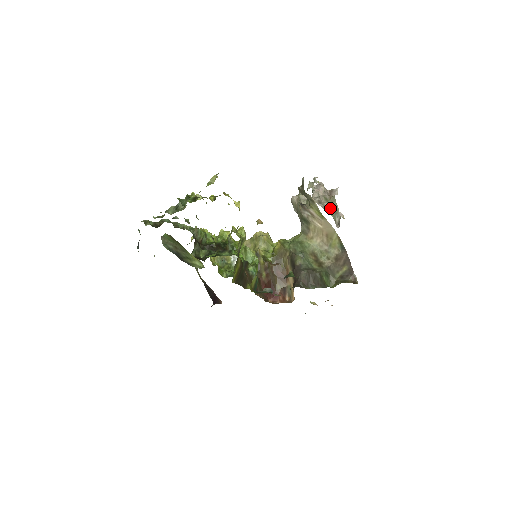
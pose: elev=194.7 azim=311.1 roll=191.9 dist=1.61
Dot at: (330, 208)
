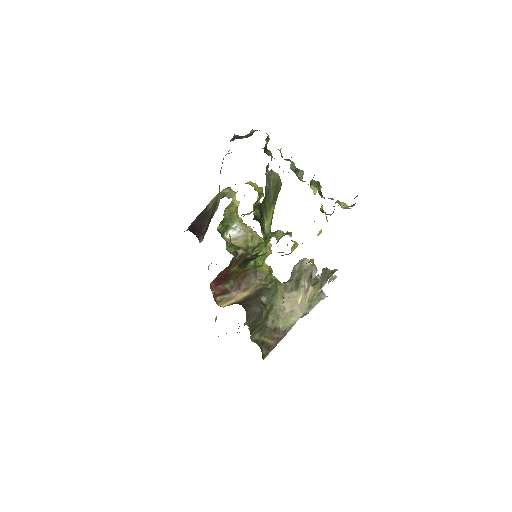
Dot at: occluded
